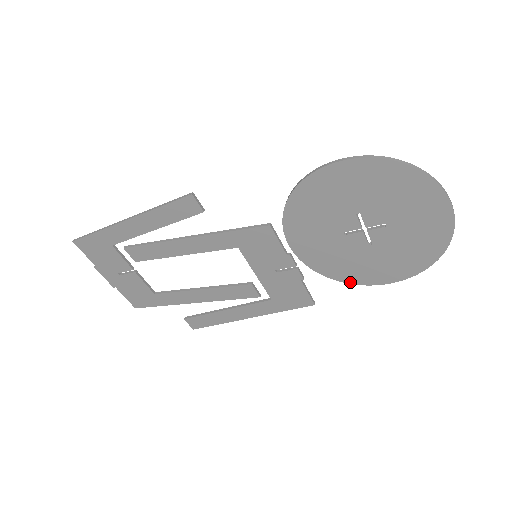
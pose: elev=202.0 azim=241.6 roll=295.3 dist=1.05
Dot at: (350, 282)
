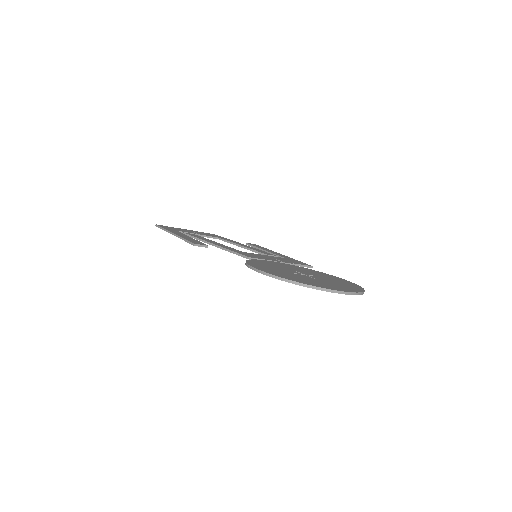
Dot at: occluded
